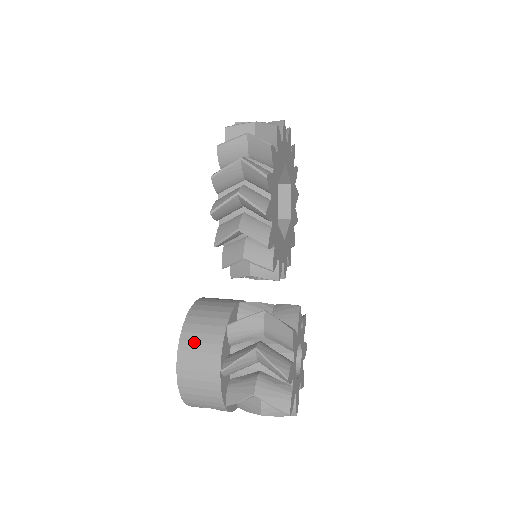
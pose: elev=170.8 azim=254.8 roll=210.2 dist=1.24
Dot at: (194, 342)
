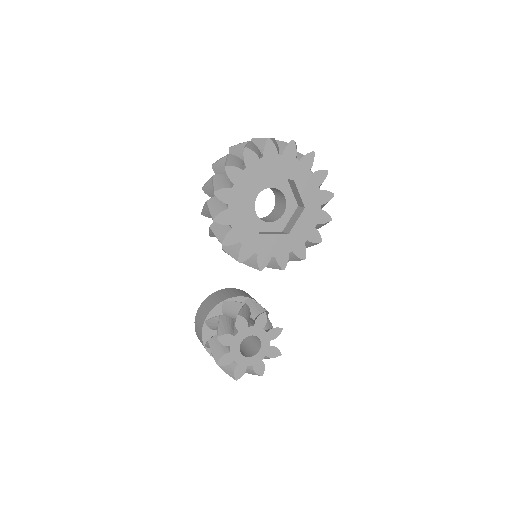
Dot at: (197, 326)
